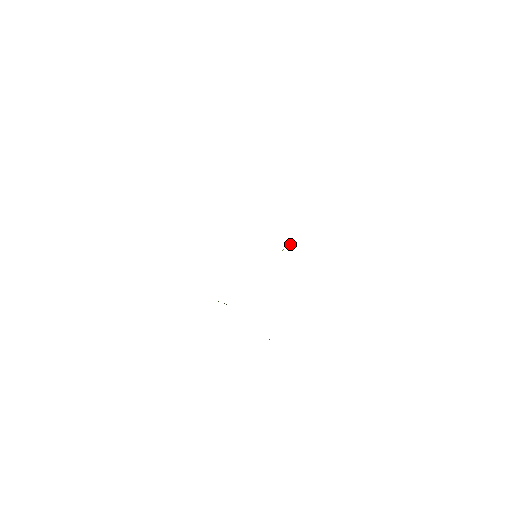
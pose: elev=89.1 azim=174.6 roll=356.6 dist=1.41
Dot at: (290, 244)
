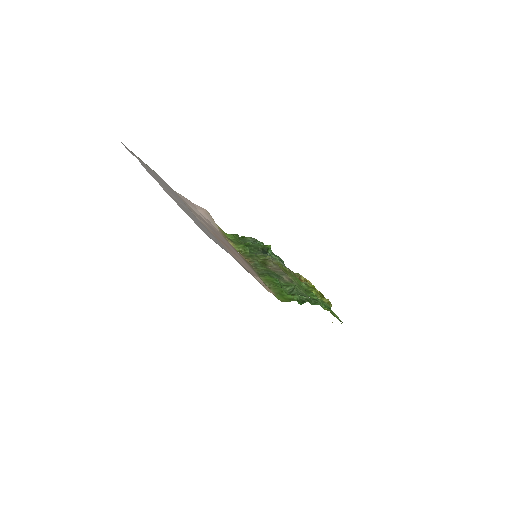
Dot at: (260, 277)
